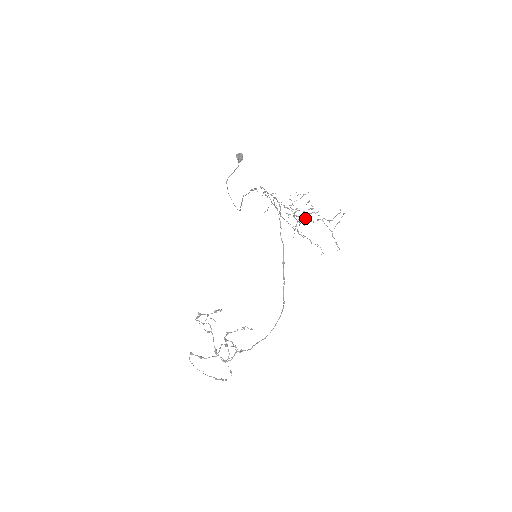
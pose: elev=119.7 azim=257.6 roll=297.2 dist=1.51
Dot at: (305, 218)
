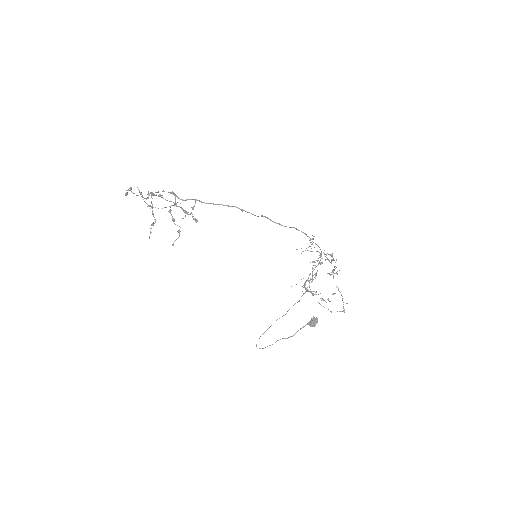
Dot at: (325, 254)
